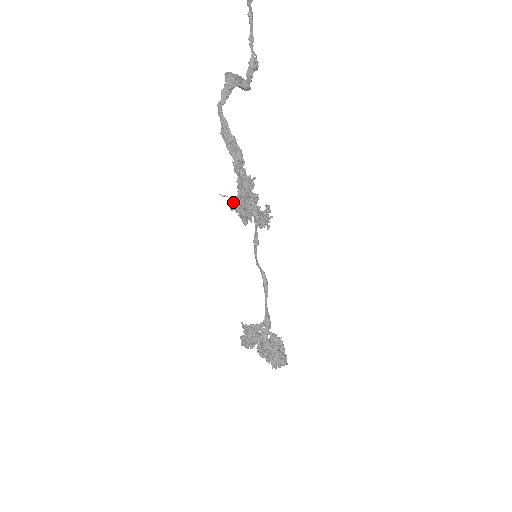
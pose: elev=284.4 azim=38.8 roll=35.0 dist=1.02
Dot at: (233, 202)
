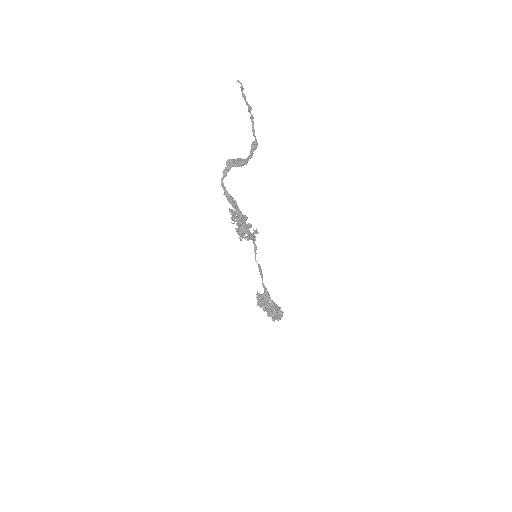
Dot at: (238, 227)
